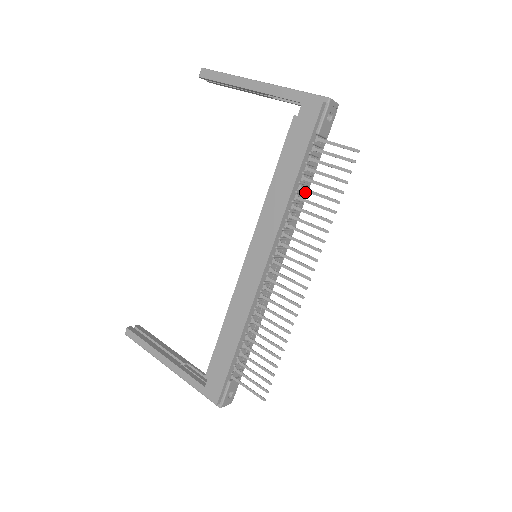
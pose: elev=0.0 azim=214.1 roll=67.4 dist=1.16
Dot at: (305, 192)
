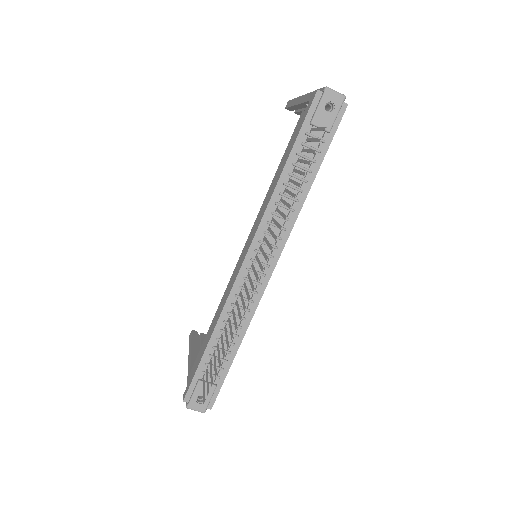
Dot at: (304, 190)
